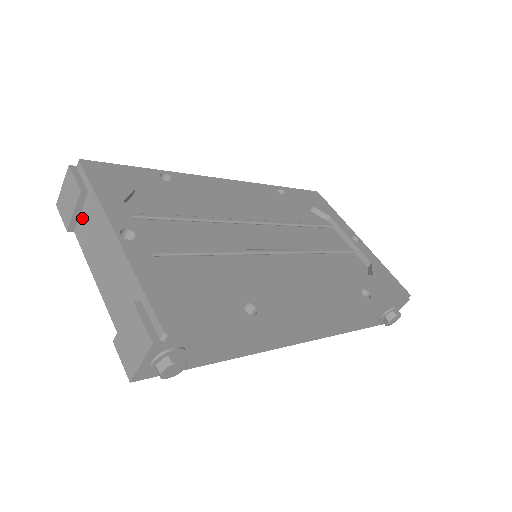
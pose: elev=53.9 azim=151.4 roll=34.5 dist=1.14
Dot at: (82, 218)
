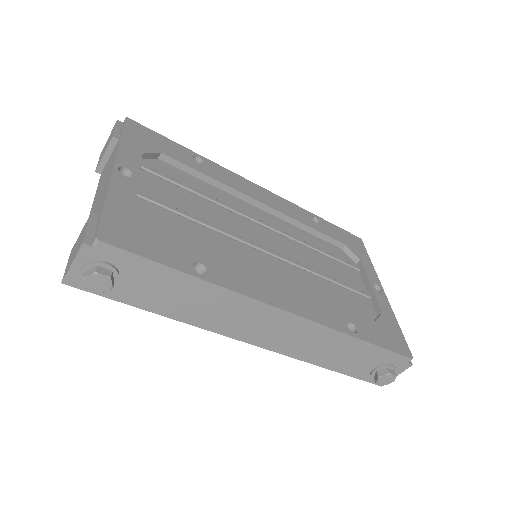
Dot at: (108, 161)
